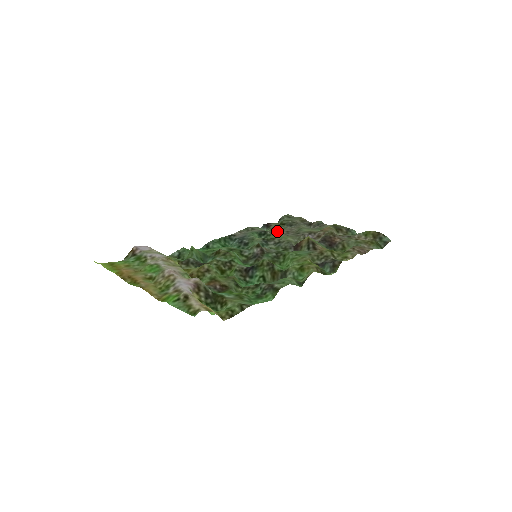
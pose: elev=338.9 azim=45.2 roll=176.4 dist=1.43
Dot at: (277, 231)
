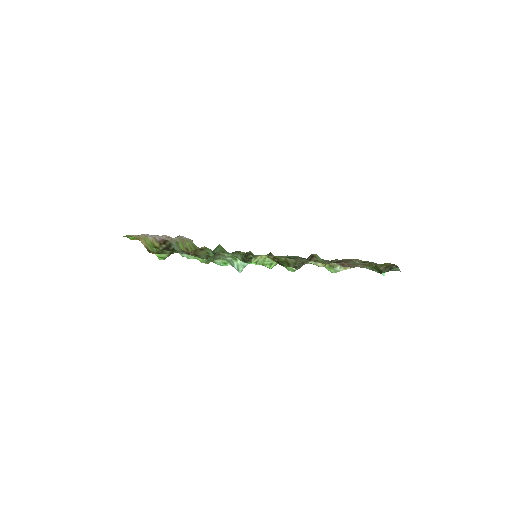
Dot at: occluded
